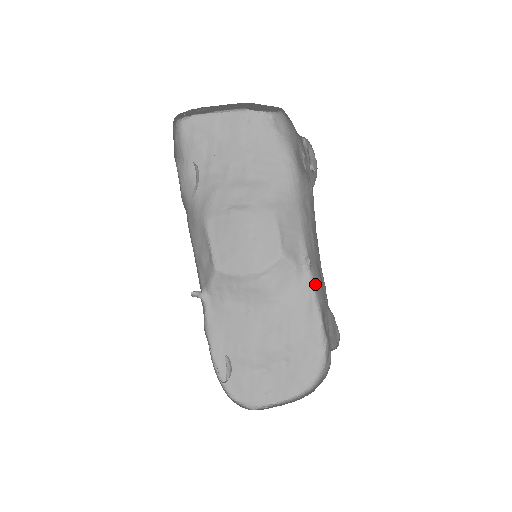
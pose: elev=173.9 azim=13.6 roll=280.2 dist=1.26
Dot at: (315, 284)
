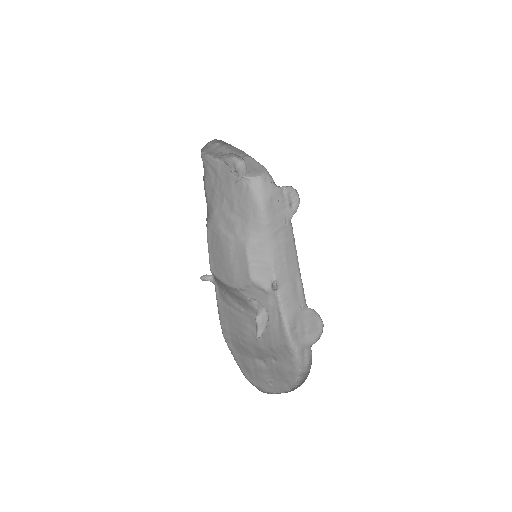
Dot at: (283, 302)
